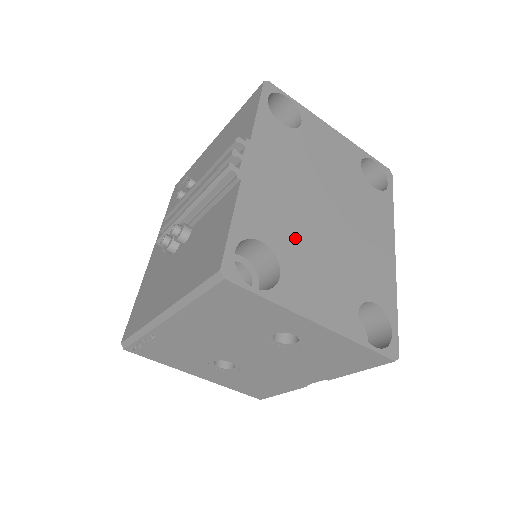
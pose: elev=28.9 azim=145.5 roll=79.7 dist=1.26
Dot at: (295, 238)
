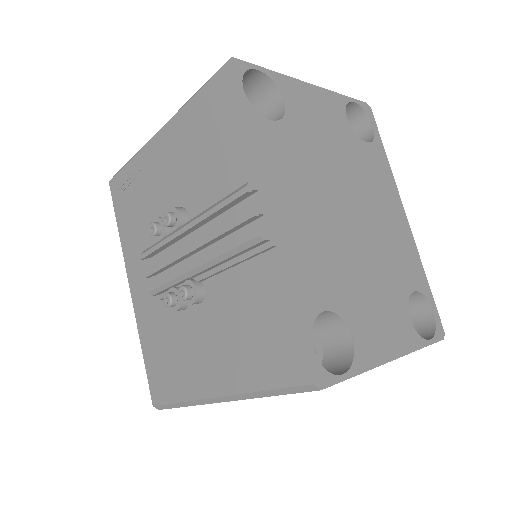
Dot at: (343, 277)
